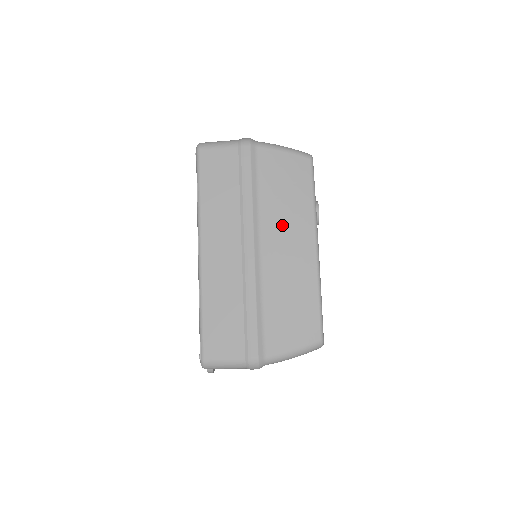
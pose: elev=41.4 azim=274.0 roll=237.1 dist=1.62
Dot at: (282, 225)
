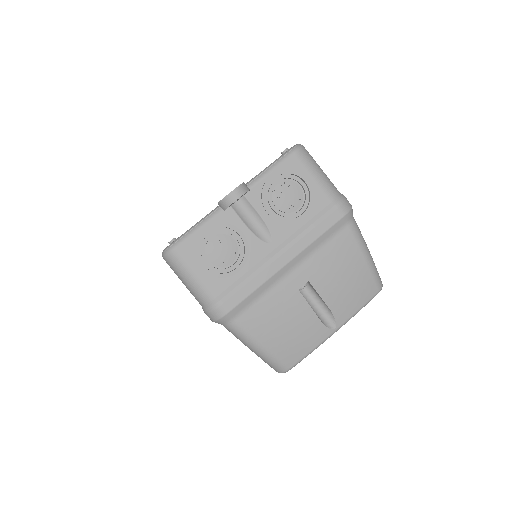
Dot at: occluded
